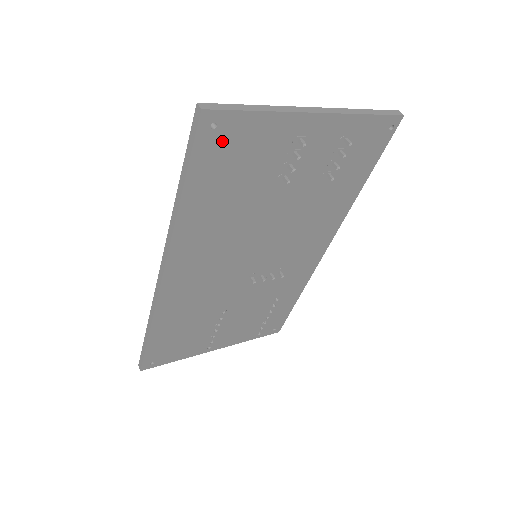
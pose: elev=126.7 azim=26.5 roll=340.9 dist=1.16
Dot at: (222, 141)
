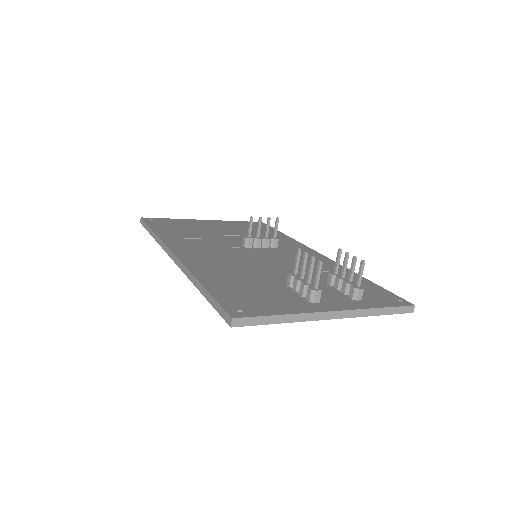
Dot at: occluded
